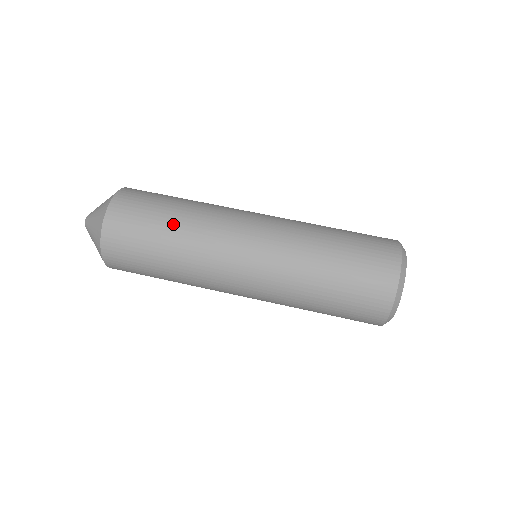
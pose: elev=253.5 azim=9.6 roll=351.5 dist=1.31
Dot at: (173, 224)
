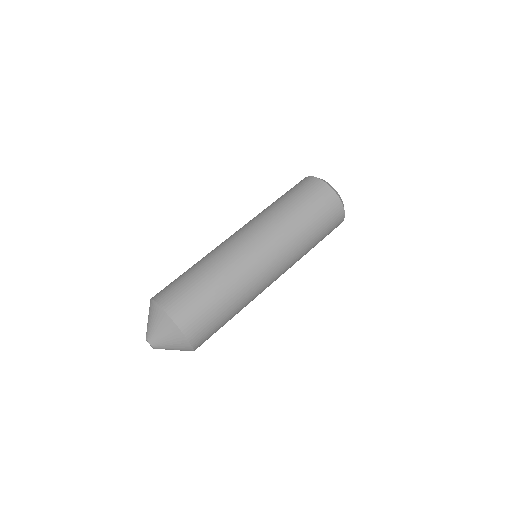
Dot at: (228, 302)
